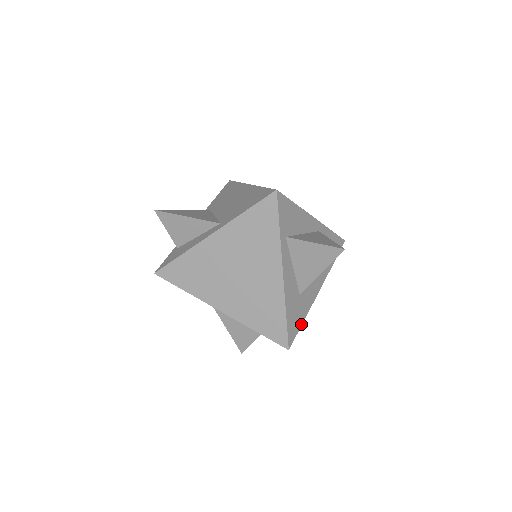
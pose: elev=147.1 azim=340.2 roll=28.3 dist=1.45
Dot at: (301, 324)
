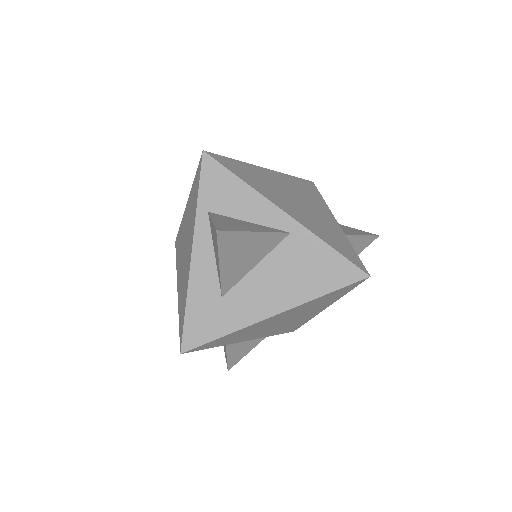
Dot at: (216, 337)
